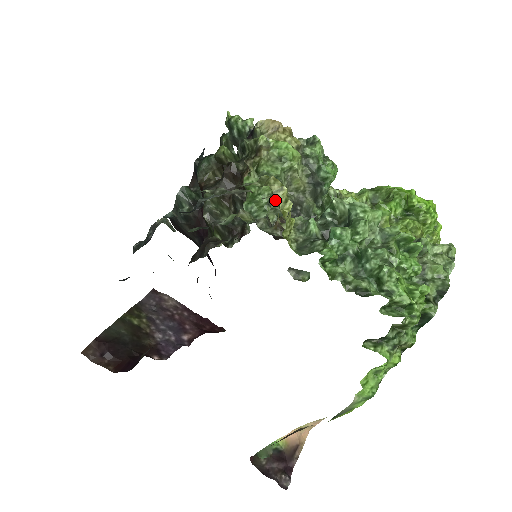
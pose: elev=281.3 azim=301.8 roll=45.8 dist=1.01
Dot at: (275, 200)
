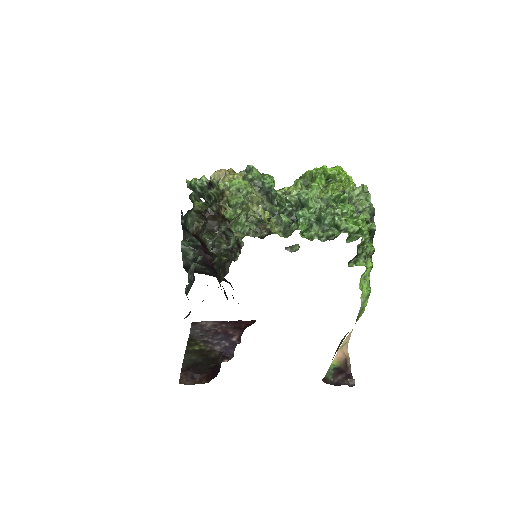
Dot at: (255, 216)
